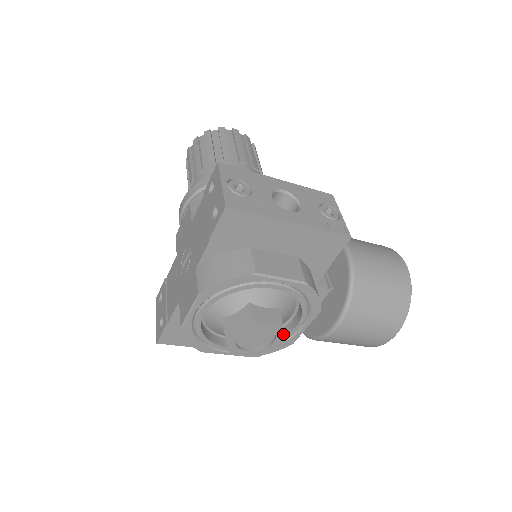
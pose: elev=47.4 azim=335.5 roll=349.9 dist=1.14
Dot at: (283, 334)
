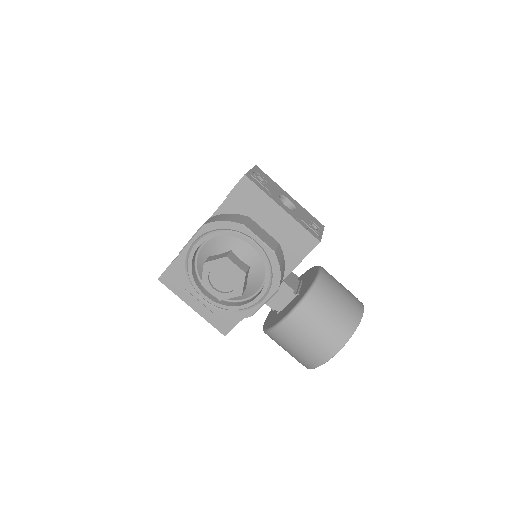
Dot at: (243, 283)
